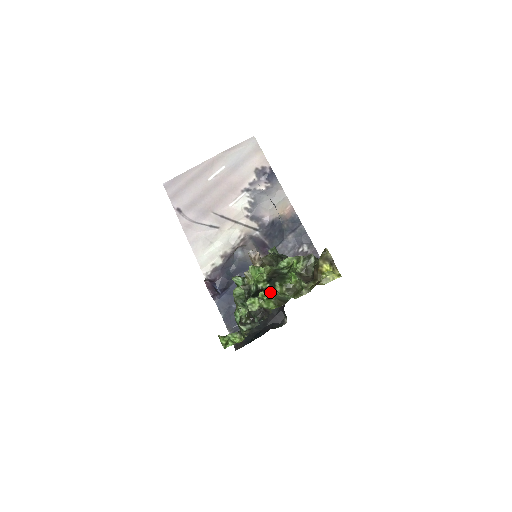
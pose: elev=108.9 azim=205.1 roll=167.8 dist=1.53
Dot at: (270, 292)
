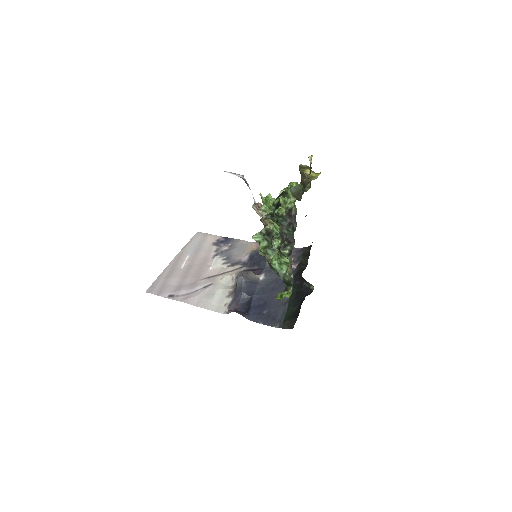
Dot at: occluded
